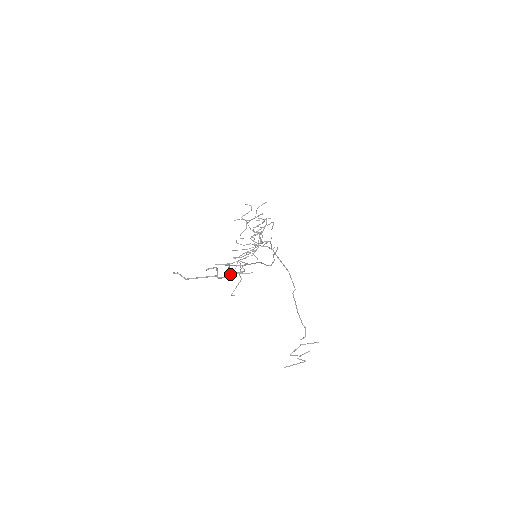
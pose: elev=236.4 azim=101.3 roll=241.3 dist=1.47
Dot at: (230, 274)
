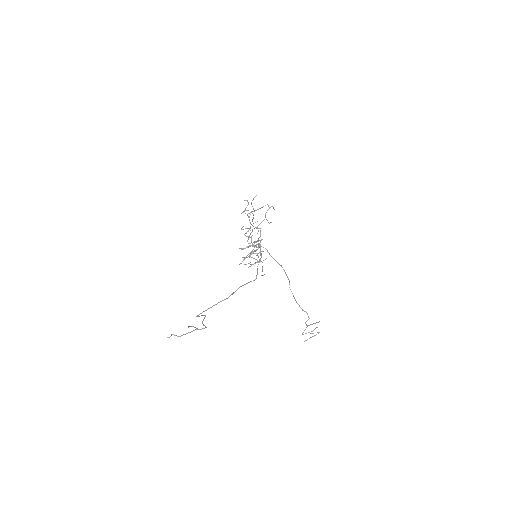
Dot at: (205, 326)
